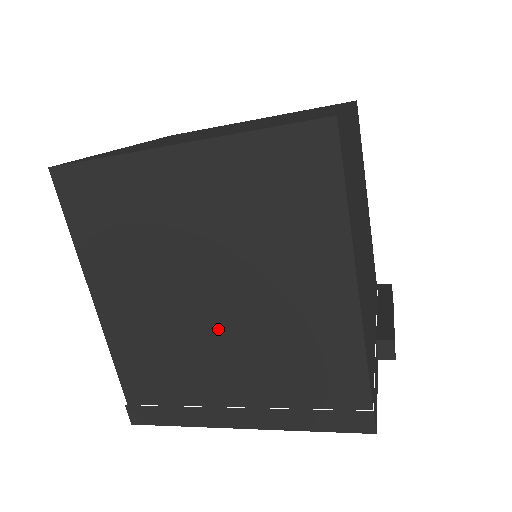
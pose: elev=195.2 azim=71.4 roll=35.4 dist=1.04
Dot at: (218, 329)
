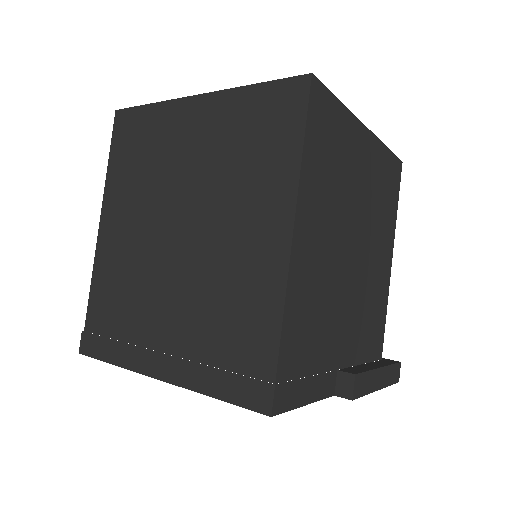
Dot at: (173, 262)
